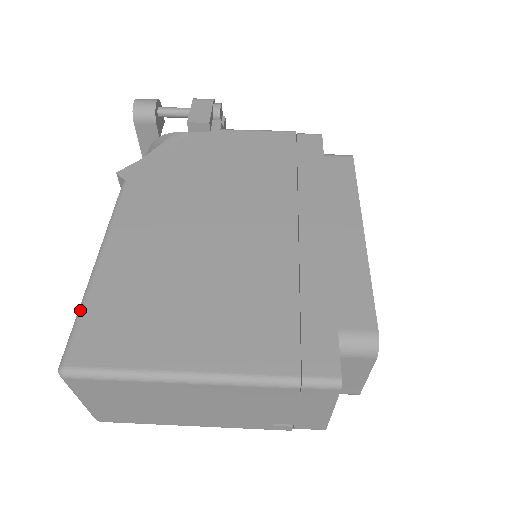
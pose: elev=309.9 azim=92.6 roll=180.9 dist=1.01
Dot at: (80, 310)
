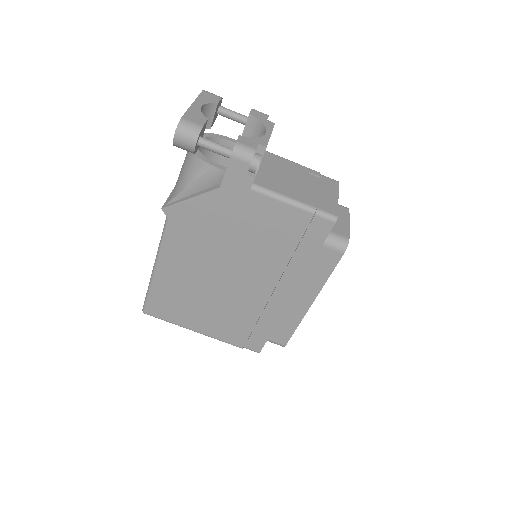
Dot at: (148, 293)
